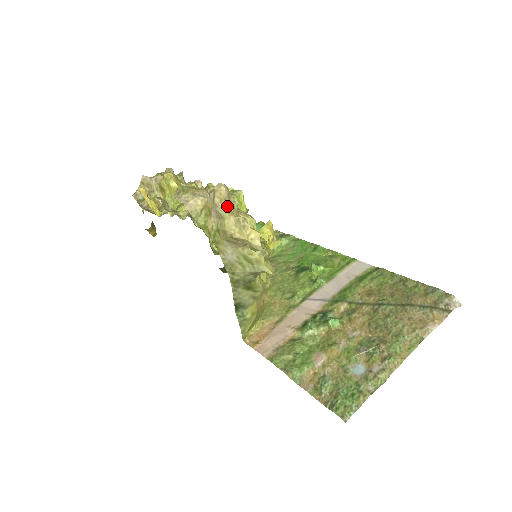
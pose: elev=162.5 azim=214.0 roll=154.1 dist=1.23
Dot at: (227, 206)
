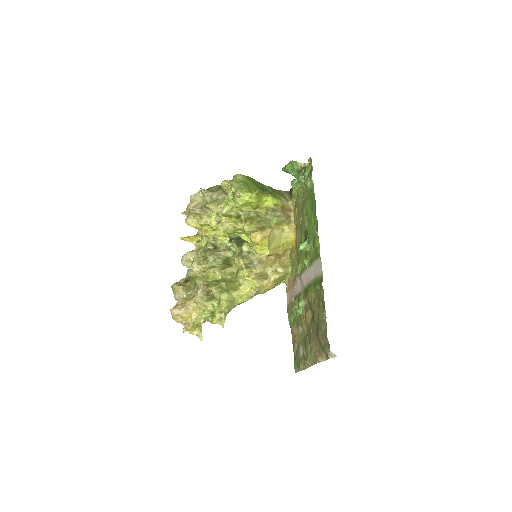
Dot at: (179, 319)
